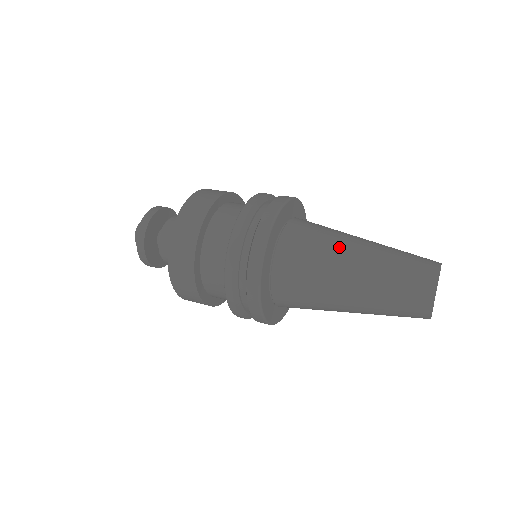
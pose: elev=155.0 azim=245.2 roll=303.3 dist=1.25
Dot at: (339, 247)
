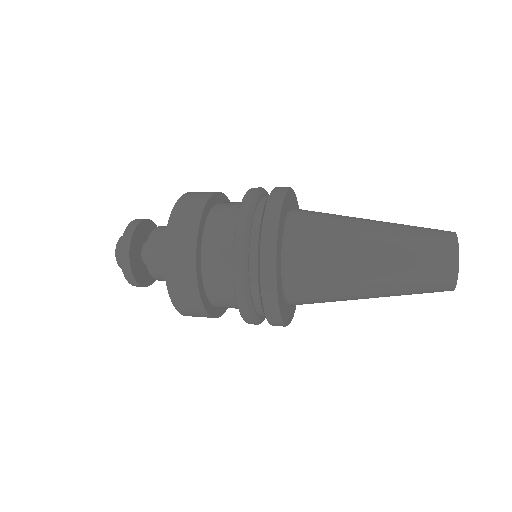
Dot at: (349, 259)
